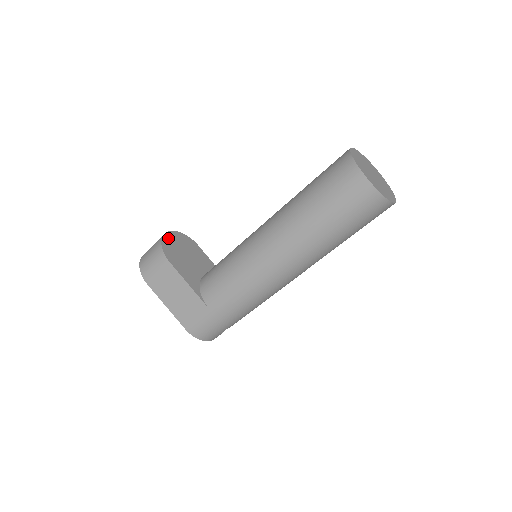
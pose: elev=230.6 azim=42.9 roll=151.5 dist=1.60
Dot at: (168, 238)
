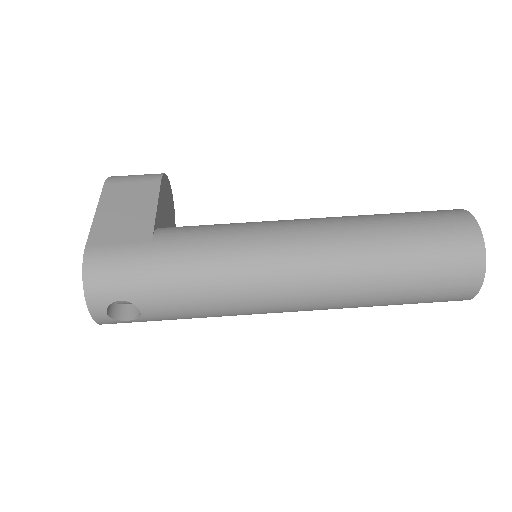
Dot at: (170, 189)
